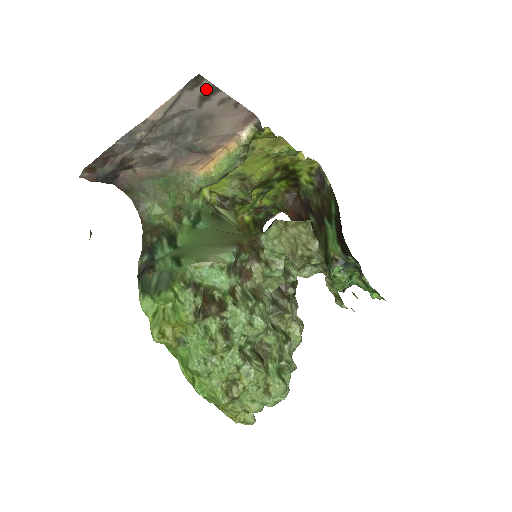
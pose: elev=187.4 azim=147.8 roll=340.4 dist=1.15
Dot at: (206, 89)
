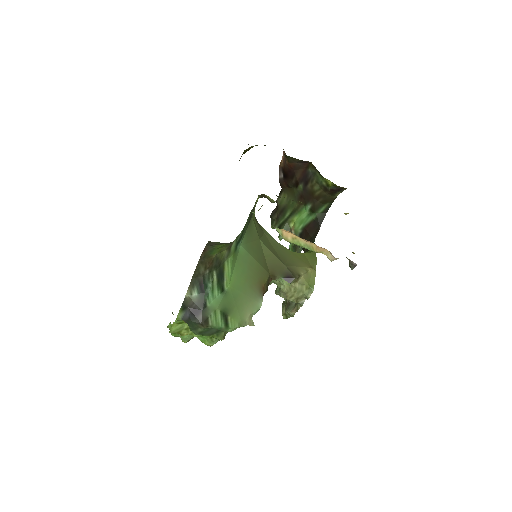
Dot at: occluded
